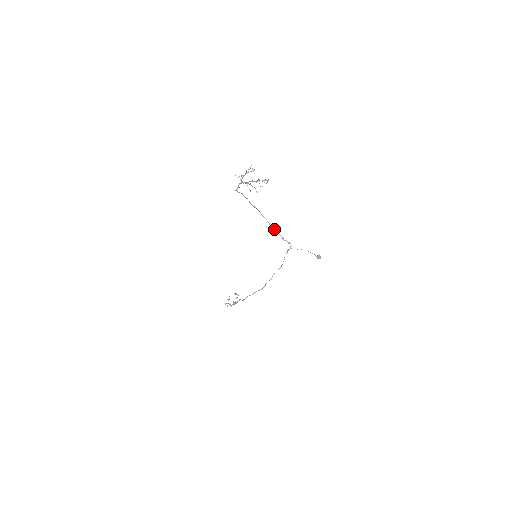
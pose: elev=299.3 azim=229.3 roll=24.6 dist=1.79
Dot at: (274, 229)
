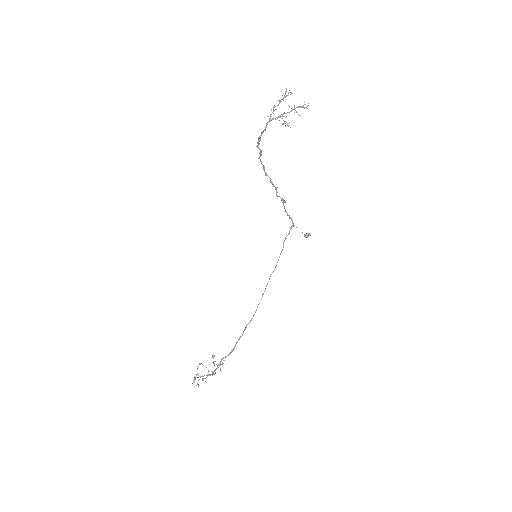
Dot at: (282, 198)
